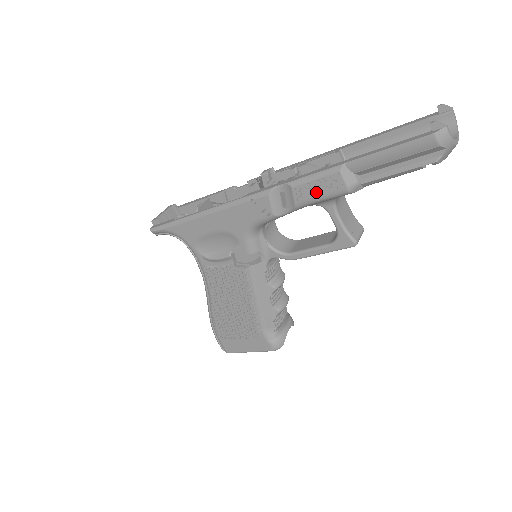
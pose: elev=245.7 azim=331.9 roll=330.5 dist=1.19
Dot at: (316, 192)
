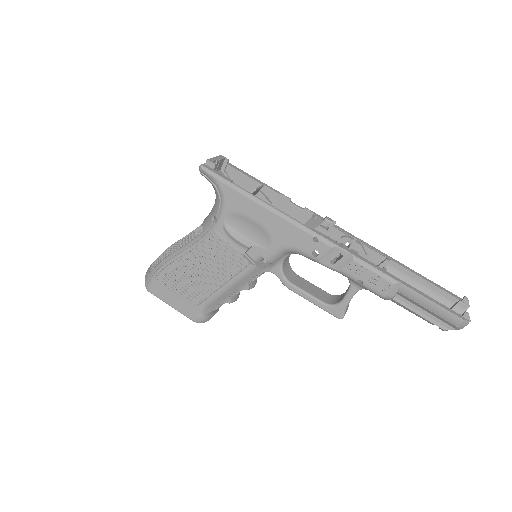
Dot at: (365, 278)
